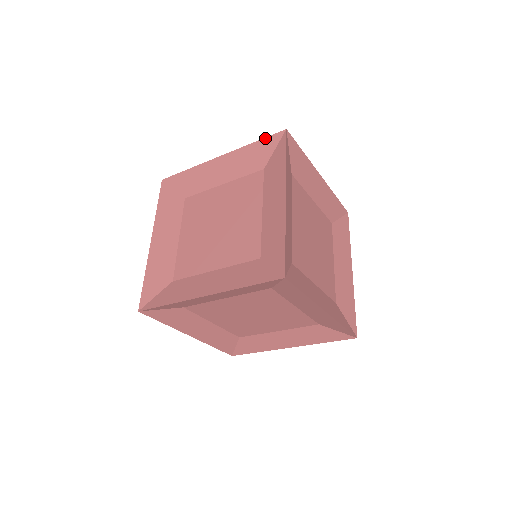
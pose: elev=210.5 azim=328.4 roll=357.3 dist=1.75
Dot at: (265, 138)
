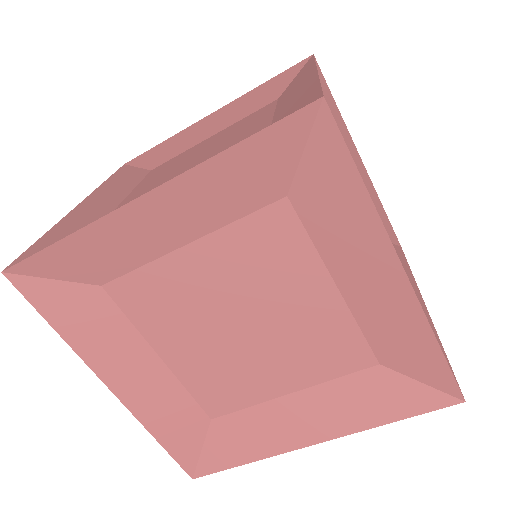
Dot at: (264, 131)
